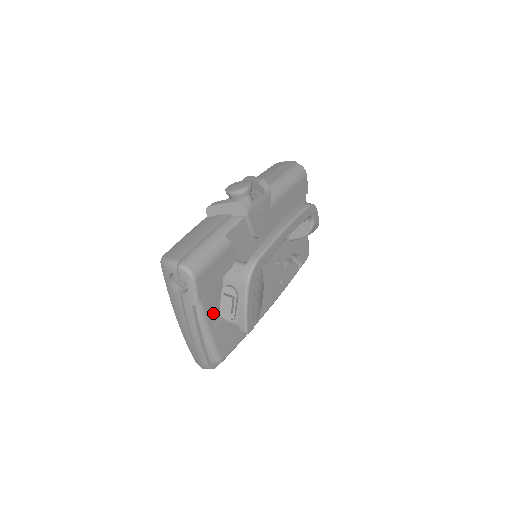
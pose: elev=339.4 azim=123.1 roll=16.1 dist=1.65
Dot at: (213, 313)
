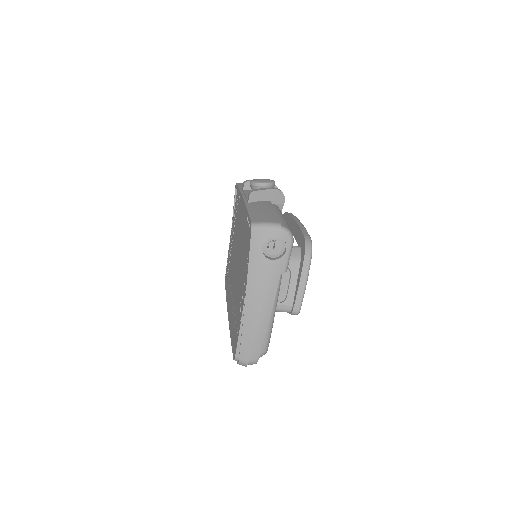
Dot at: occluded
